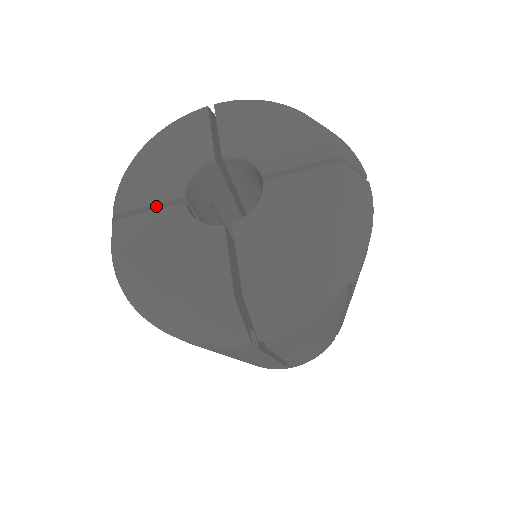
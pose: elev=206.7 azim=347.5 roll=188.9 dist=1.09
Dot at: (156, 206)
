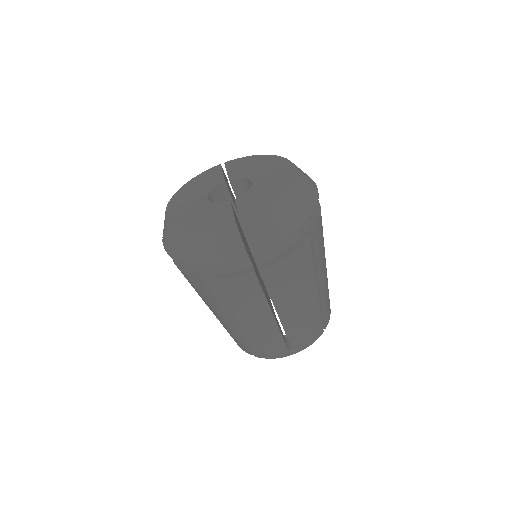
Dot at: (191, 204)
